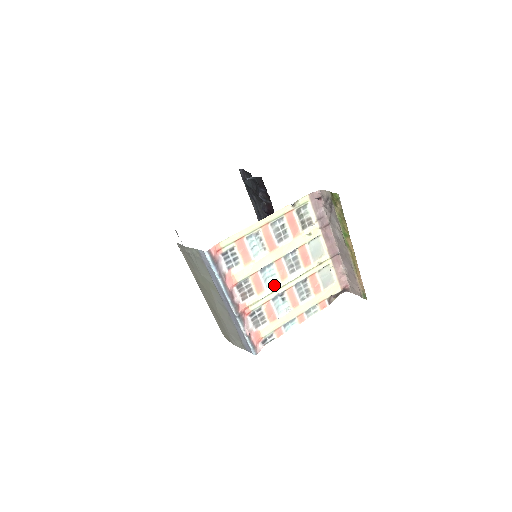
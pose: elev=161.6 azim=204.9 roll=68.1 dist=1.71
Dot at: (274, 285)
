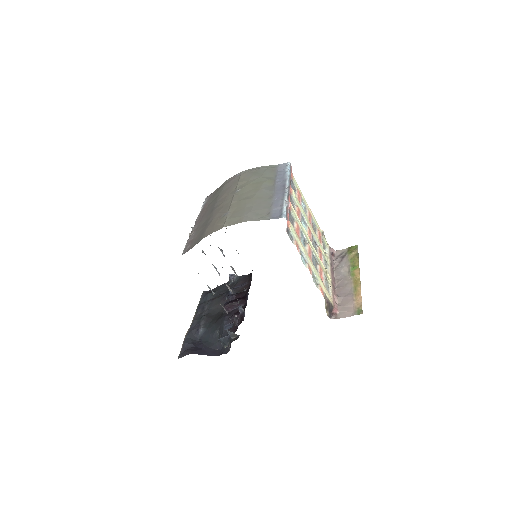
Dot at: occluded
